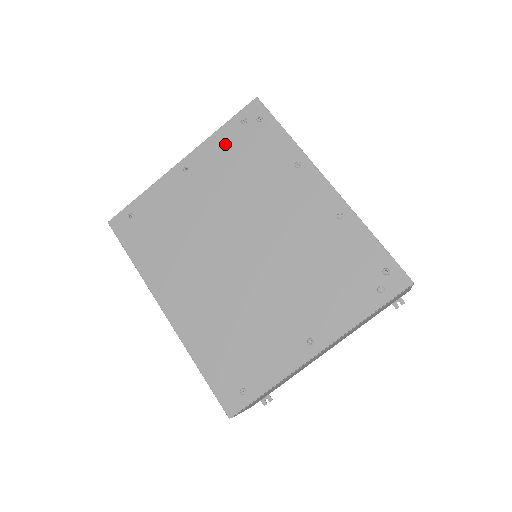
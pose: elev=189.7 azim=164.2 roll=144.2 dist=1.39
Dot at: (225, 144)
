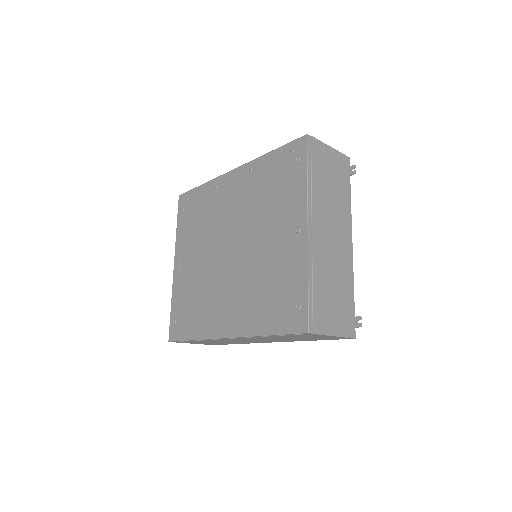
Dot at: (184, 229)
